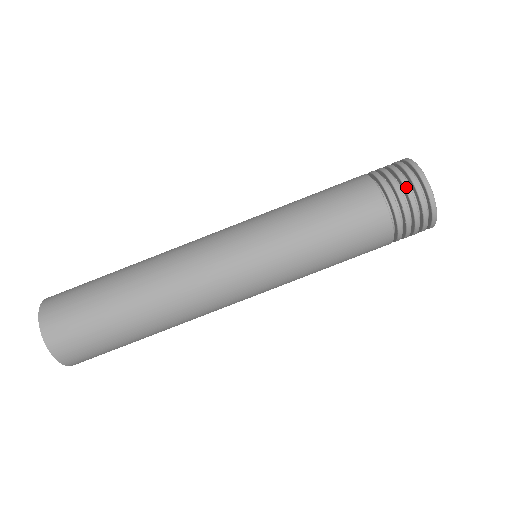
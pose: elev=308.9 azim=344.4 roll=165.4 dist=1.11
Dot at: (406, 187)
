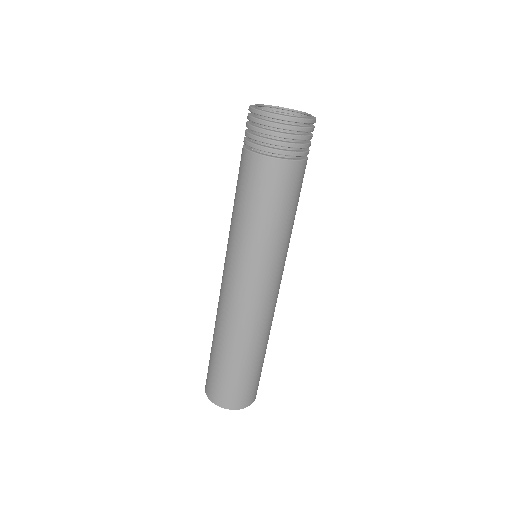
Dot at: (275, 135)
